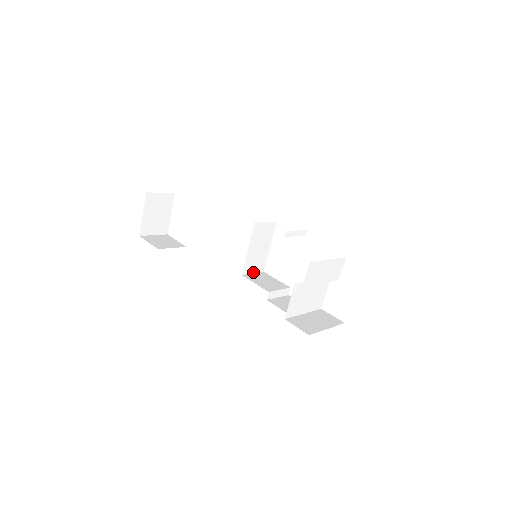
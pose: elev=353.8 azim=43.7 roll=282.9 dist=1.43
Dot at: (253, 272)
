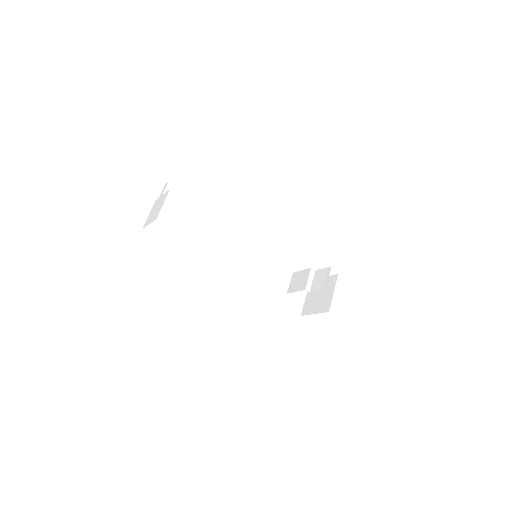
Dot at: (247, 255)
